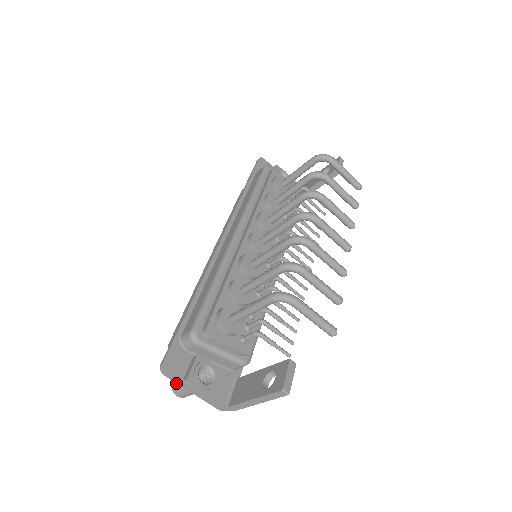
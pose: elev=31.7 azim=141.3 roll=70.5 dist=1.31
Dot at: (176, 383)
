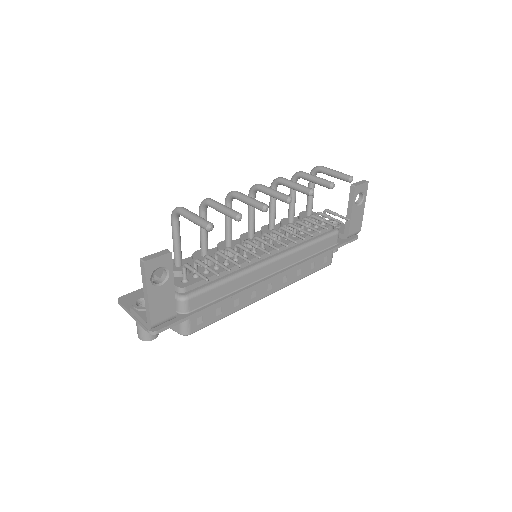
Dot at: occluded
